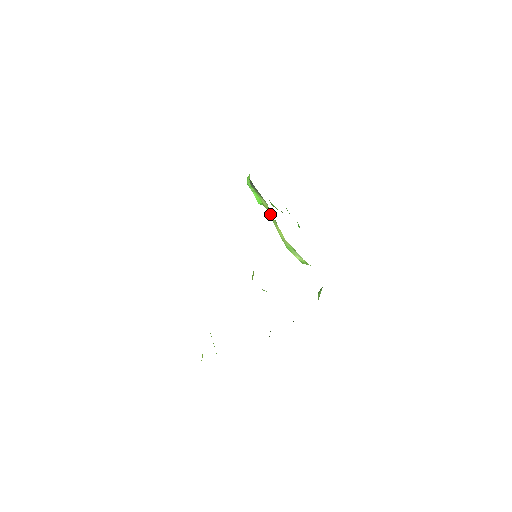
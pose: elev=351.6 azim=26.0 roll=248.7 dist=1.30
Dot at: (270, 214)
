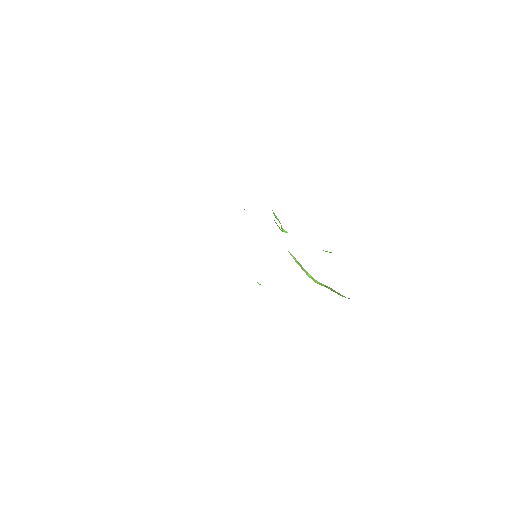
Dot at: occluded
